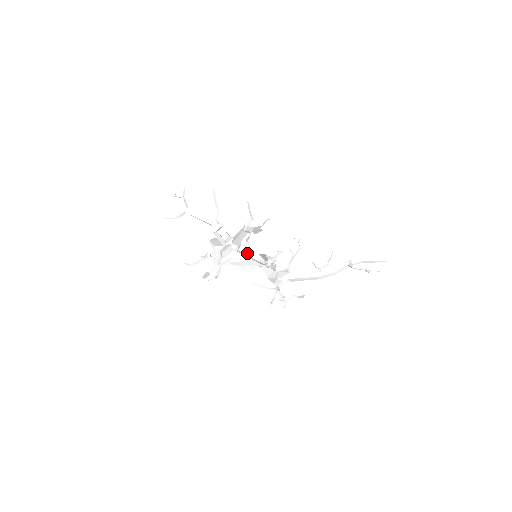
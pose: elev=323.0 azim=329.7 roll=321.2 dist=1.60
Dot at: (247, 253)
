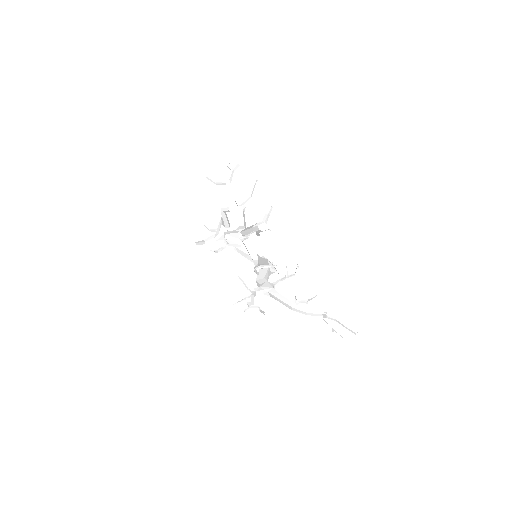
Dot at: (249, 248)
